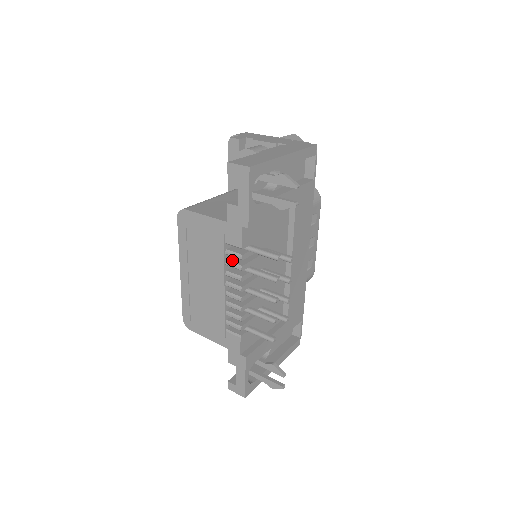
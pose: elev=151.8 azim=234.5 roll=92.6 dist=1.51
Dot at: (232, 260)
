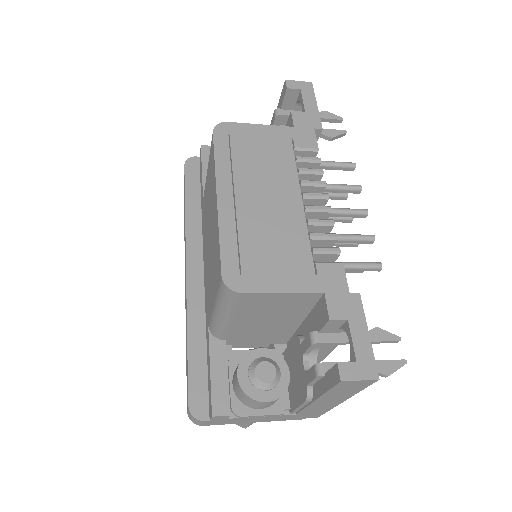
Dot at: (302, 170)
